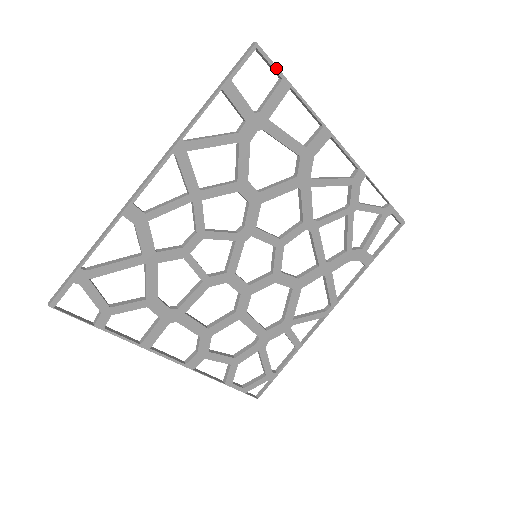
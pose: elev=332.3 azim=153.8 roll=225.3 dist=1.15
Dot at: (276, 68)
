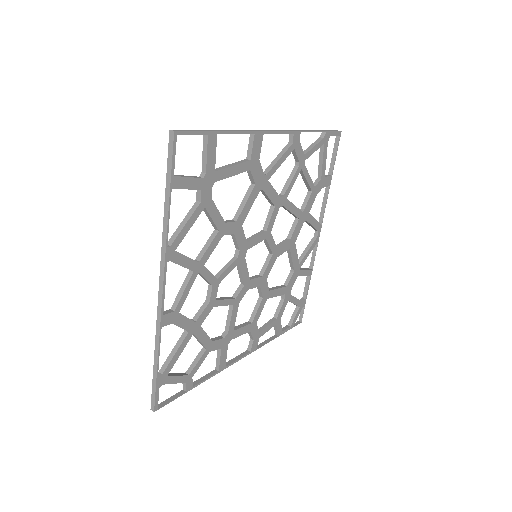
Dot at: (199, 132)
